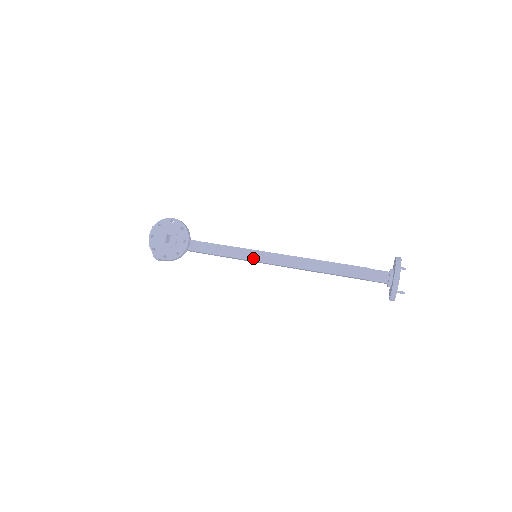
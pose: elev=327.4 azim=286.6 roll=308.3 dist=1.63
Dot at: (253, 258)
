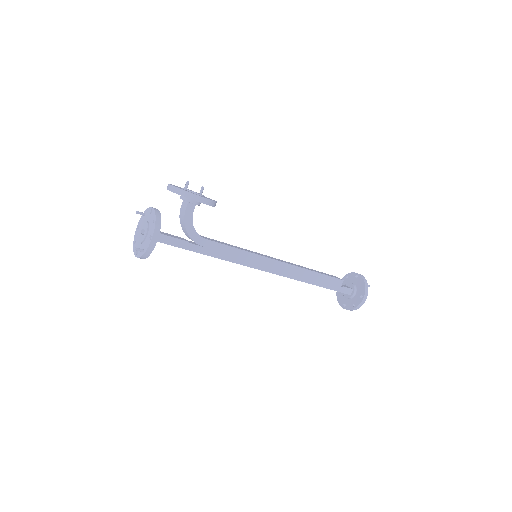
Dot at: (257, 253)
